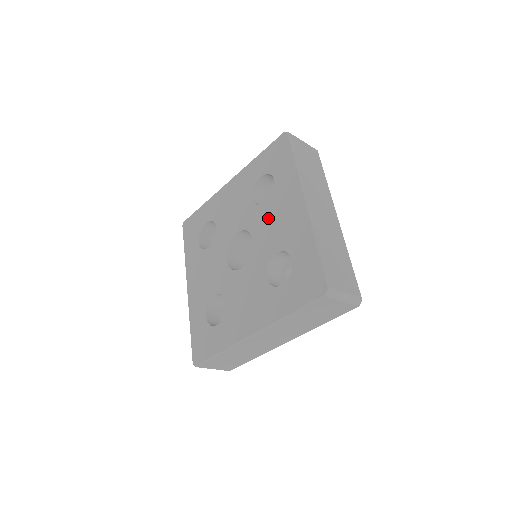
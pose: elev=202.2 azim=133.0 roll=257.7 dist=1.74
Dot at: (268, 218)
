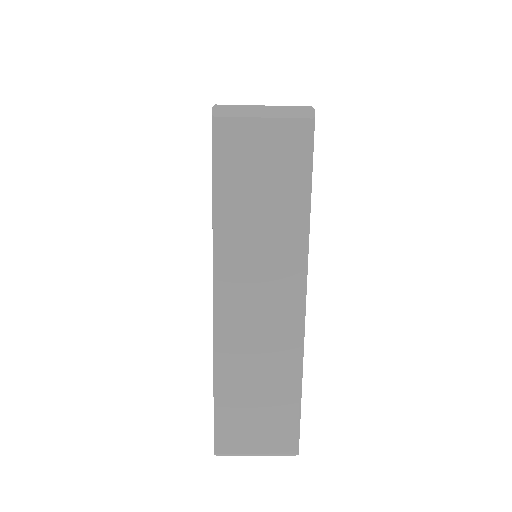
Dot at: occluded
